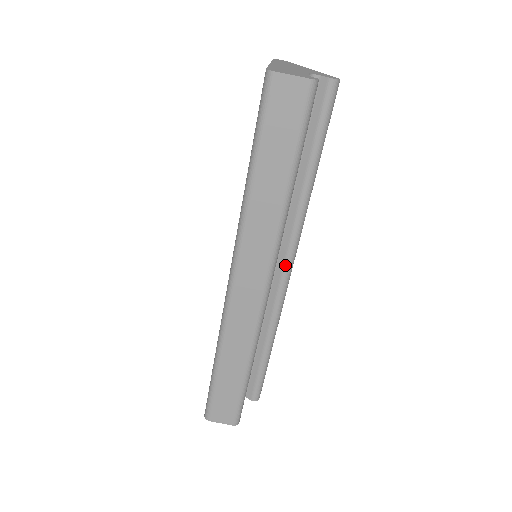
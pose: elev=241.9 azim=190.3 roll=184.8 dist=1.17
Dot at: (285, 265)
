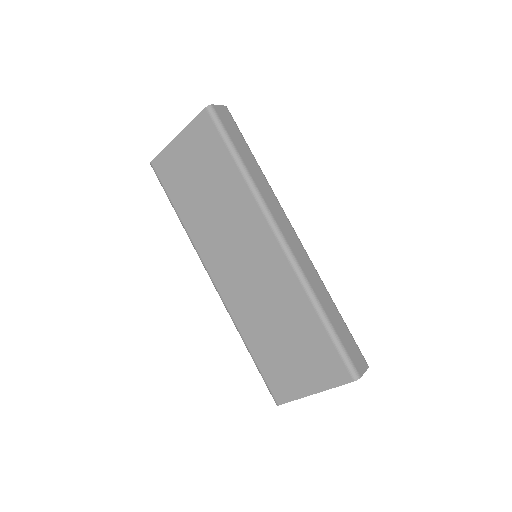
Dot at: occluded
